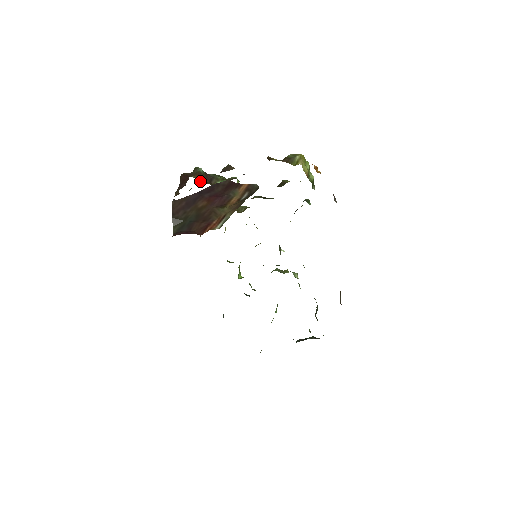
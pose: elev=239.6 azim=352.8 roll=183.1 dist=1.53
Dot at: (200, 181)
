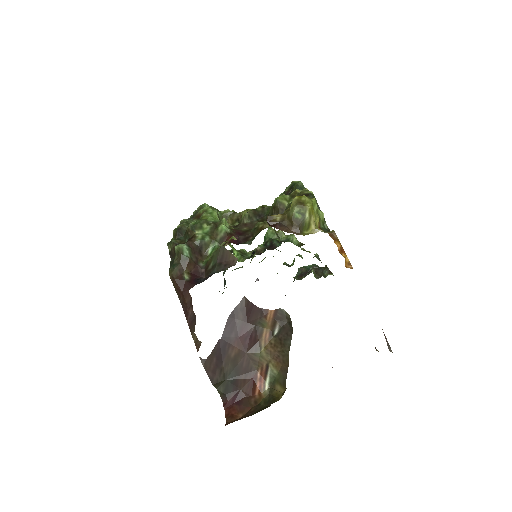
Dot at: (195, 273)
